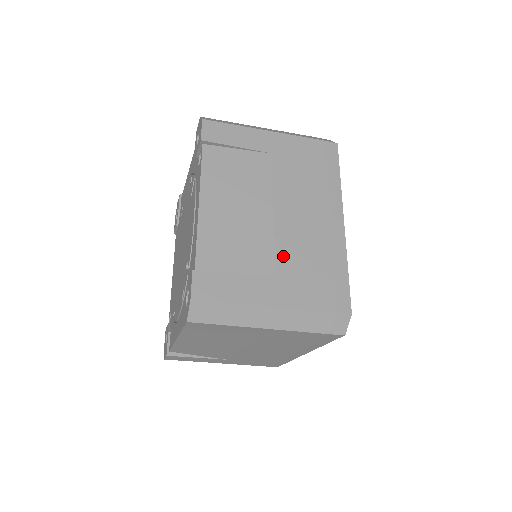
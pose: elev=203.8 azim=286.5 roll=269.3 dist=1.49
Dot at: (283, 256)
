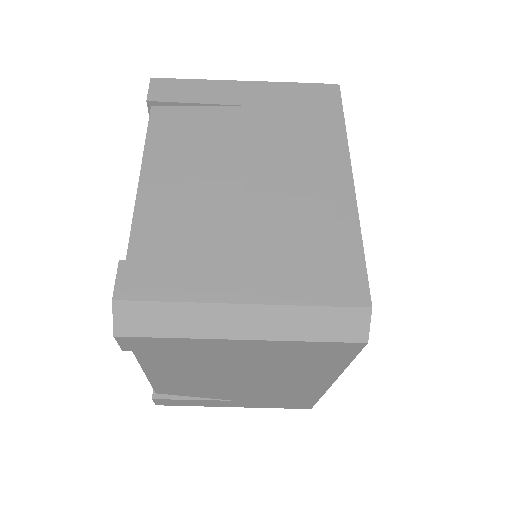
Dot at: (258, 231)
